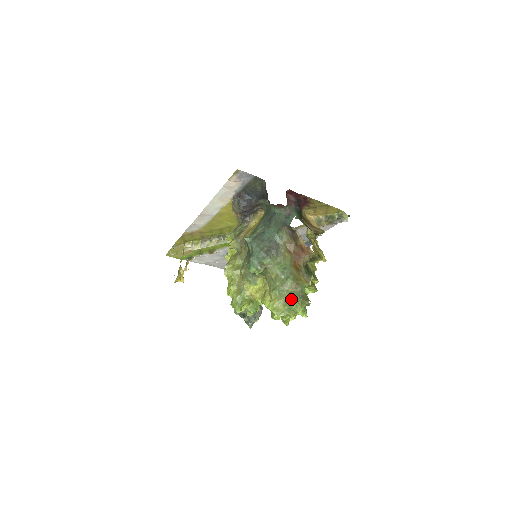
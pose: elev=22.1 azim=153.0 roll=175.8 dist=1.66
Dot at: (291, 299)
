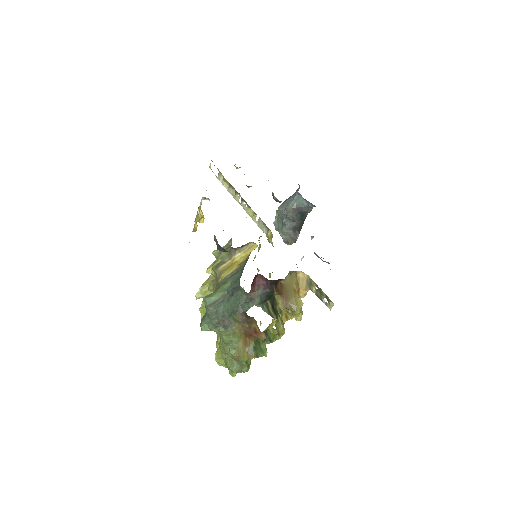
Dot at: (229, 365)
